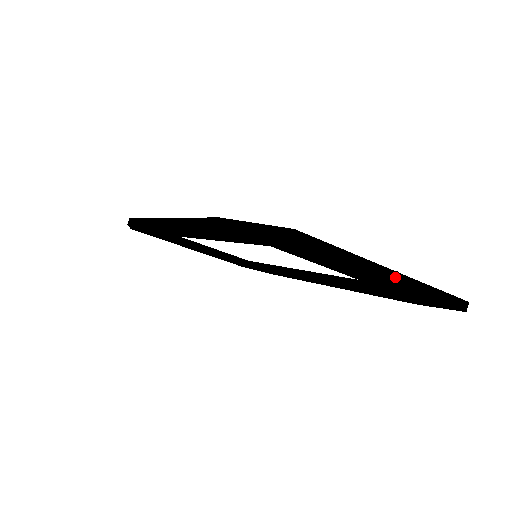
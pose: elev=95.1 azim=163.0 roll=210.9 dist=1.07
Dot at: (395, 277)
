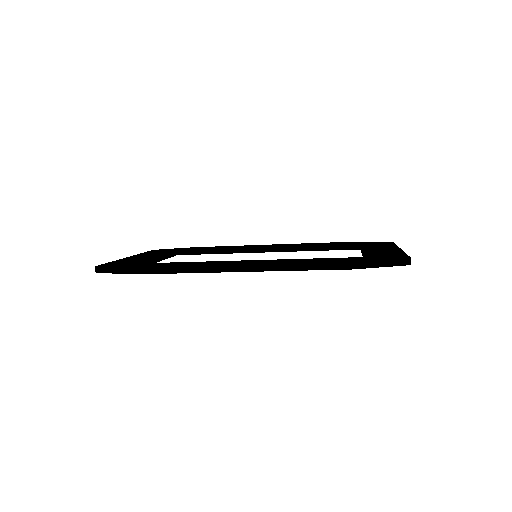
Dot at: occluded
